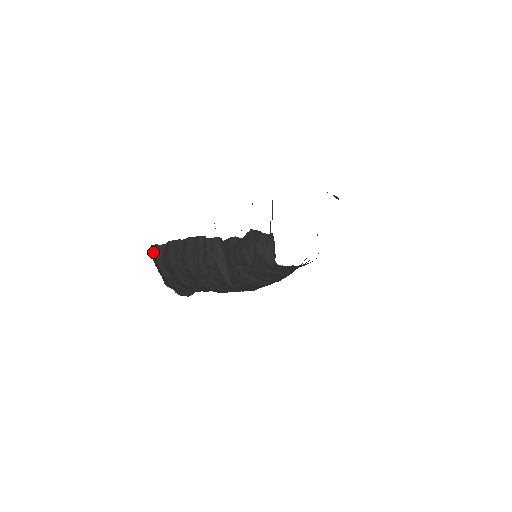
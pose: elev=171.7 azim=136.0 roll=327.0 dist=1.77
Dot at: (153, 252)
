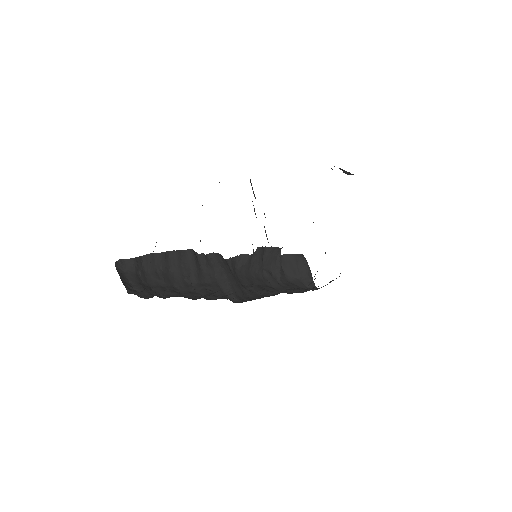
Dot at: (121, 268)
